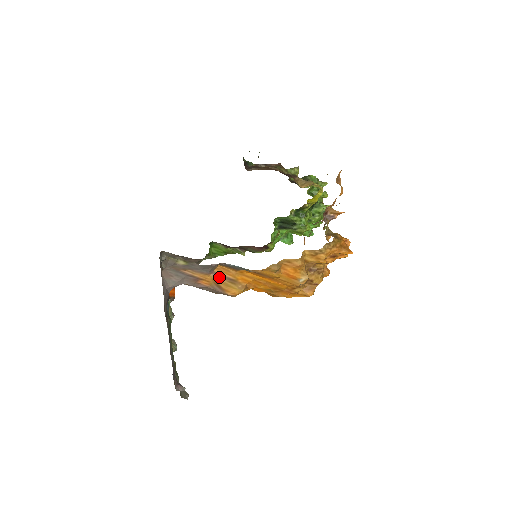
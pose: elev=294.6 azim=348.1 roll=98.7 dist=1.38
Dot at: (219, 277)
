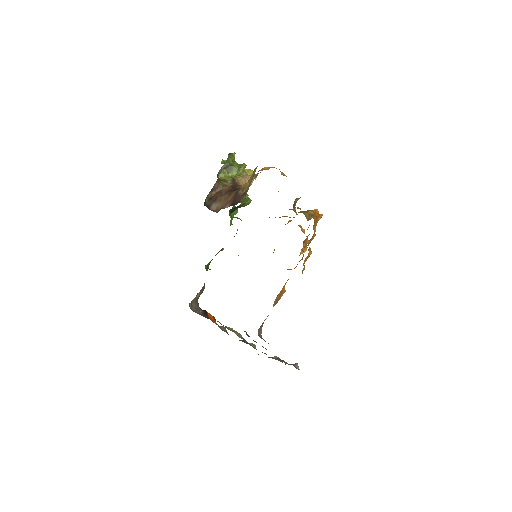
Dot at: (276, 301)
